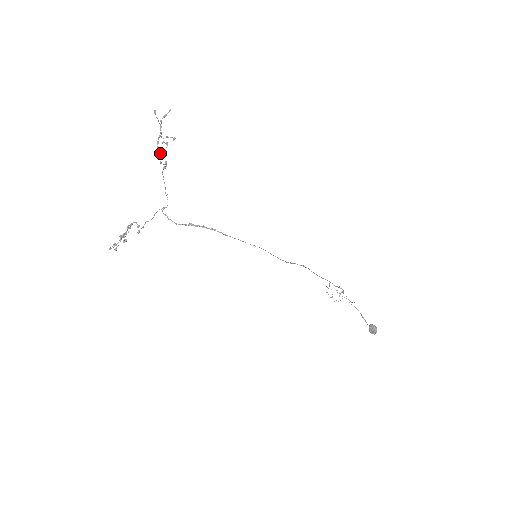
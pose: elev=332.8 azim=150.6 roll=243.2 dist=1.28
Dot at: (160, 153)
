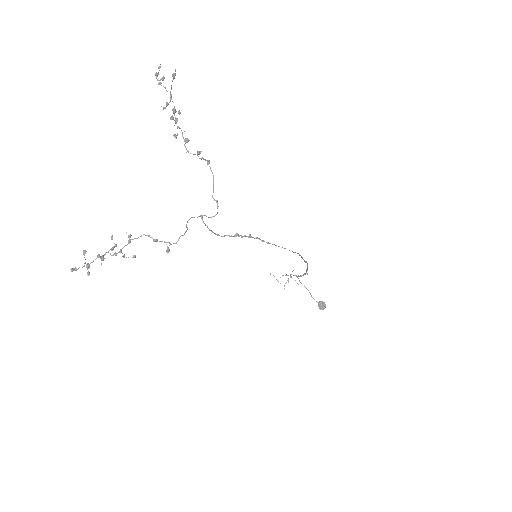
Dot at: (187, 138)
